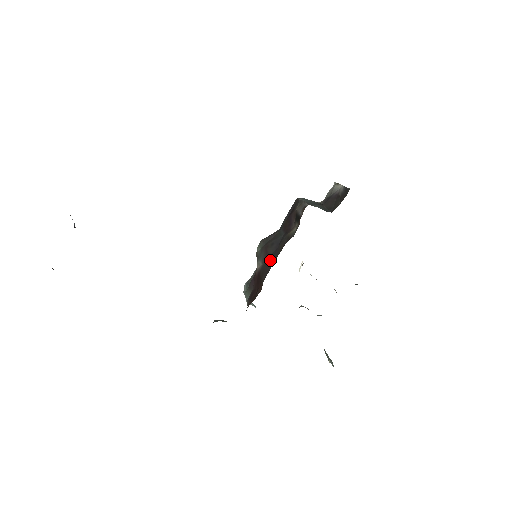
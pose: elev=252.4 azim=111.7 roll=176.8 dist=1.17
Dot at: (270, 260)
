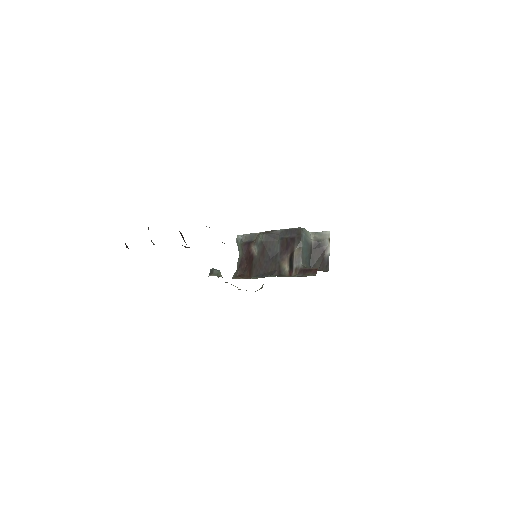
Dot at: (263, 264)
